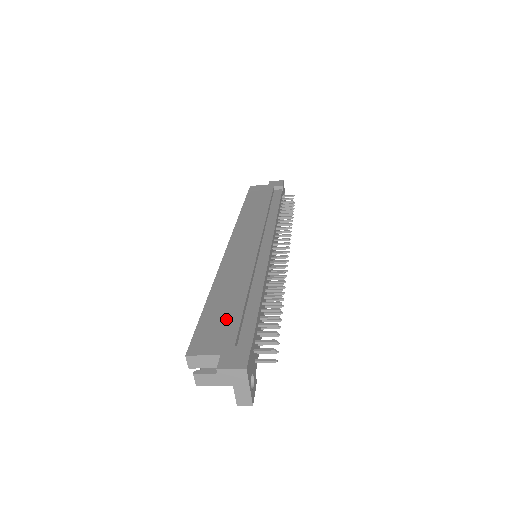
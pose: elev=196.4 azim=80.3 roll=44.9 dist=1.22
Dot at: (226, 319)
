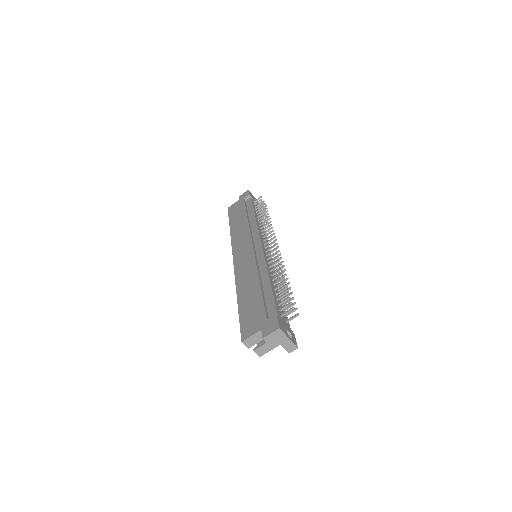
Dot at: (255, 307)
